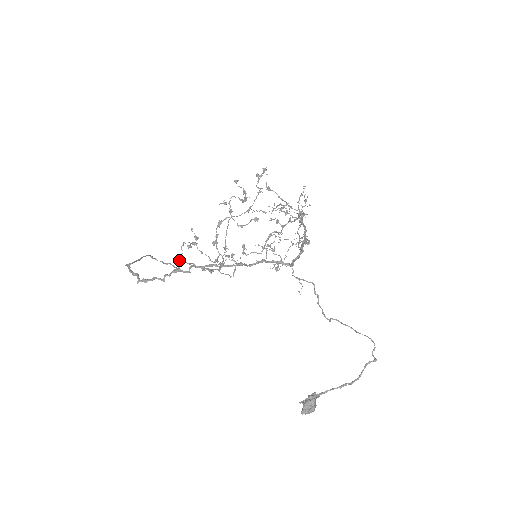
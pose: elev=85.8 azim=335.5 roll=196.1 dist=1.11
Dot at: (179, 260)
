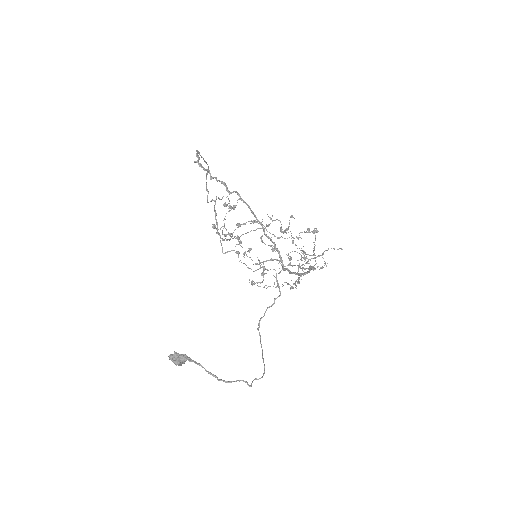
Dot at: occluded
